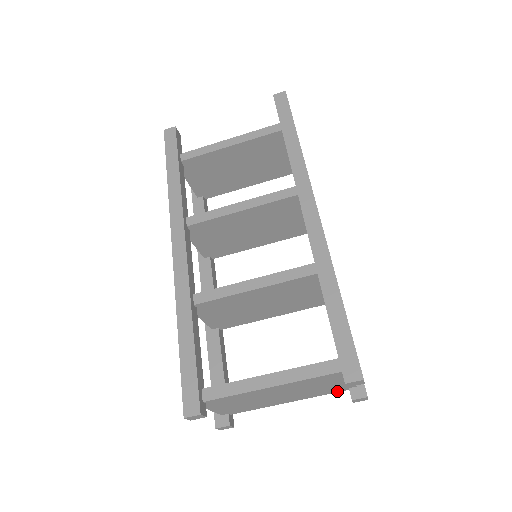
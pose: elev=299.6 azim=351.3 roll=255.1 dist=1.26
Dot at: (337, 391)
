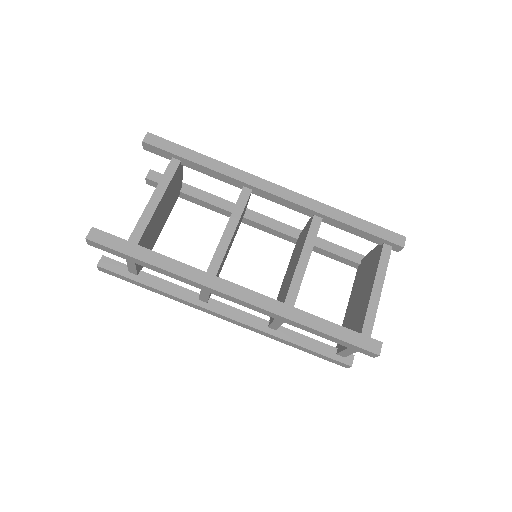
Dot at: occluded
